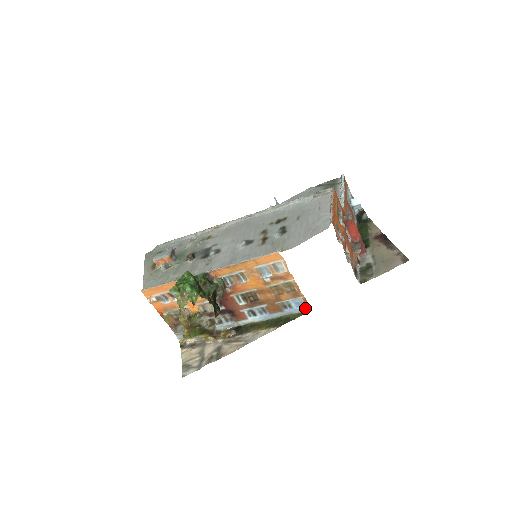
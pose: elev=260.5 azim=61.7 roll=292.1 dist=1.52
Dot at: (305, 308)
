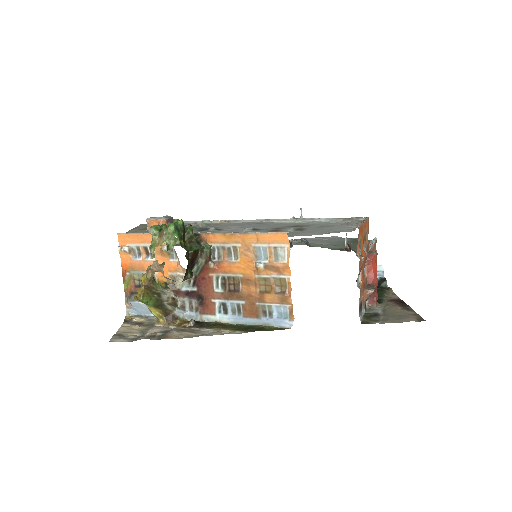
Dot at: (287, 323)
